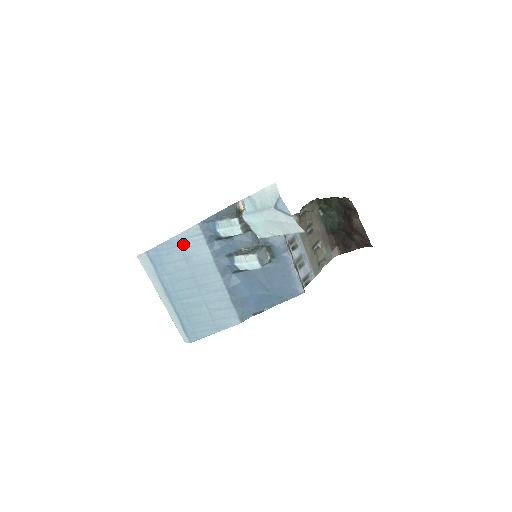
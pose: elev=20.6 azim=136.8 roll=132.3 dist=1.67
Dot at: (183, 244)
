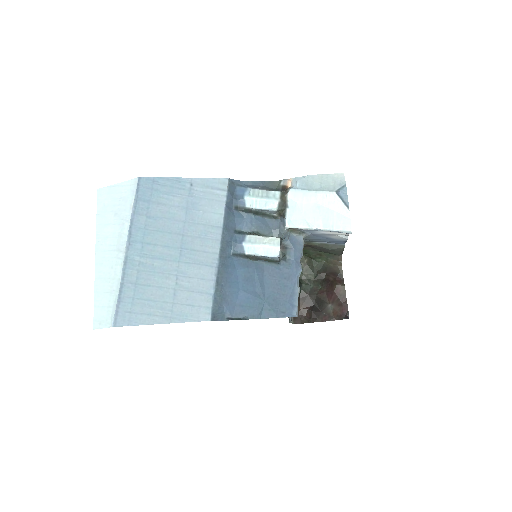
Dot at: (195, 191)
